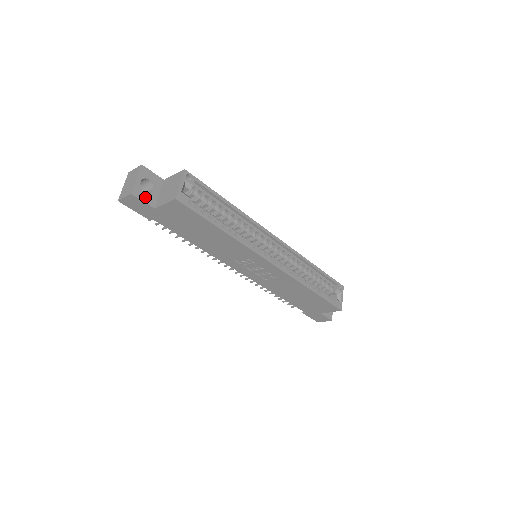
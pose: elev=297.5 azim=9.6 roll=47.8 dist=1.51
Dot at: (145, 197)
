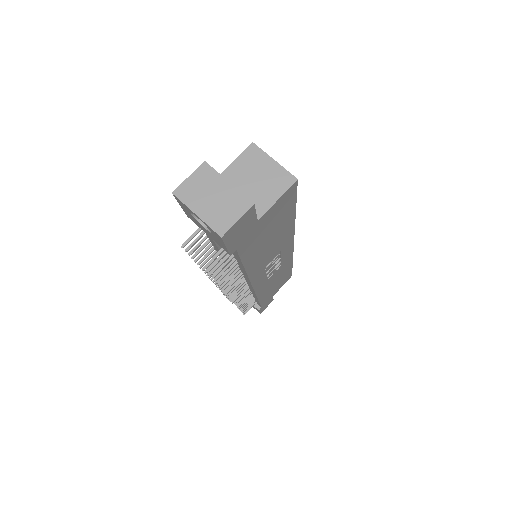
Dot at: occluded
